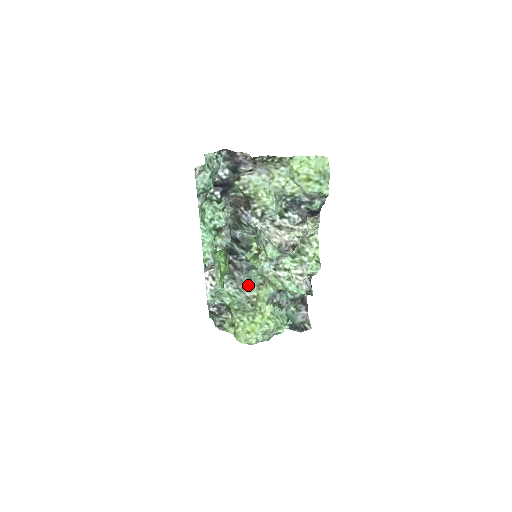
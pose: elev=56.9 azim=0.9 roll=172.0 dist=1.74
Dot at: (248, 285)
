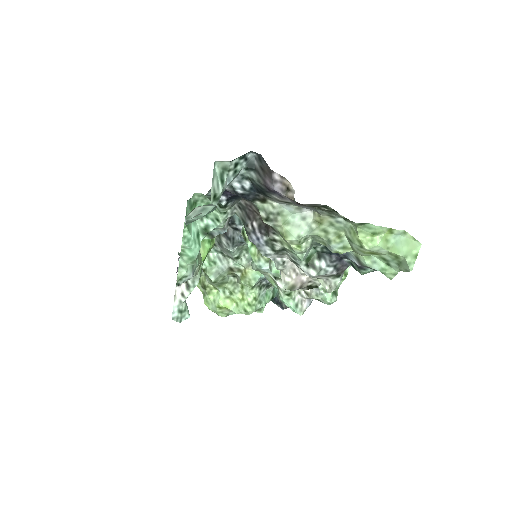
Dot at: (236, 256)
